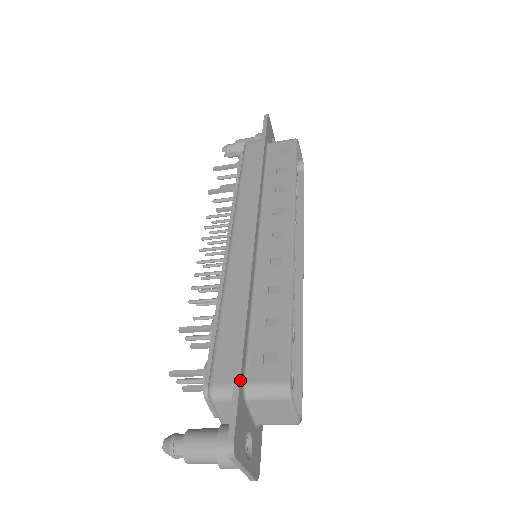
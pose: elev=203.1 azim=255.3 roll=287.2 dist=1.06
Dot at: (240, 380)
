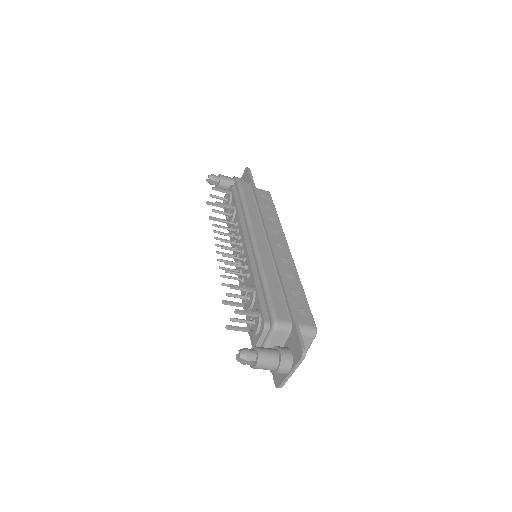
Dot at: (296, 319)
